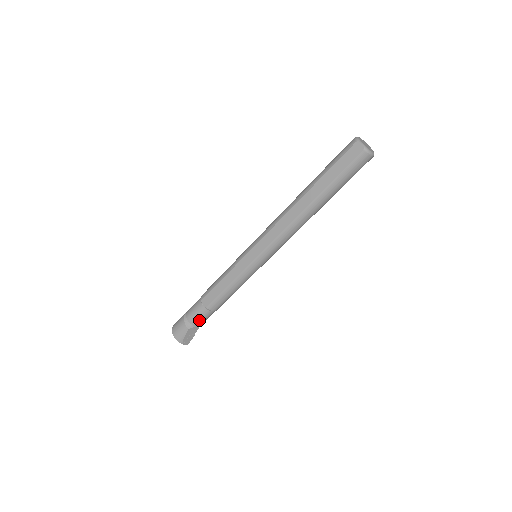
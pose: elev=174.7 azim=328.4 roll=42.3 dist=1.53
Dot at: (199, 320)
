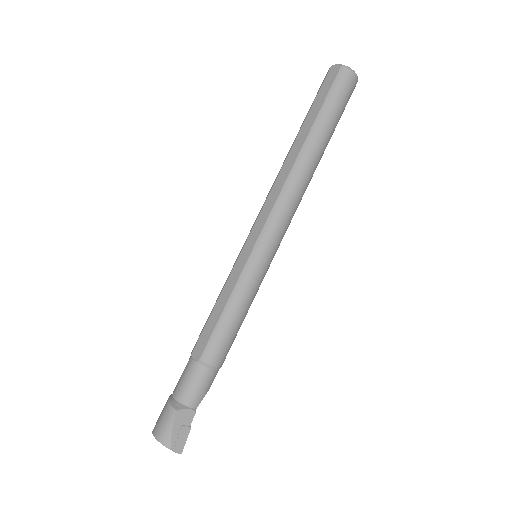
Dot at: (192, 391)
